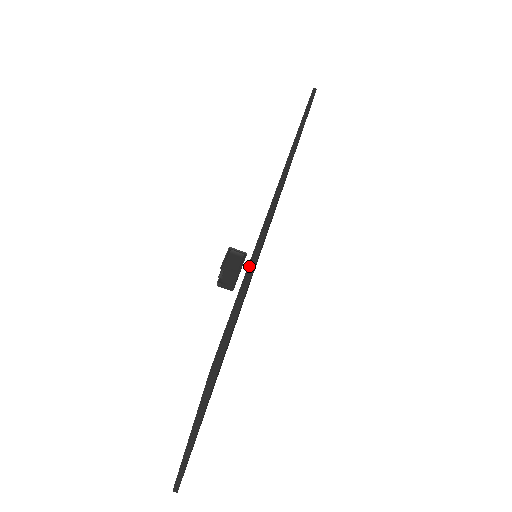
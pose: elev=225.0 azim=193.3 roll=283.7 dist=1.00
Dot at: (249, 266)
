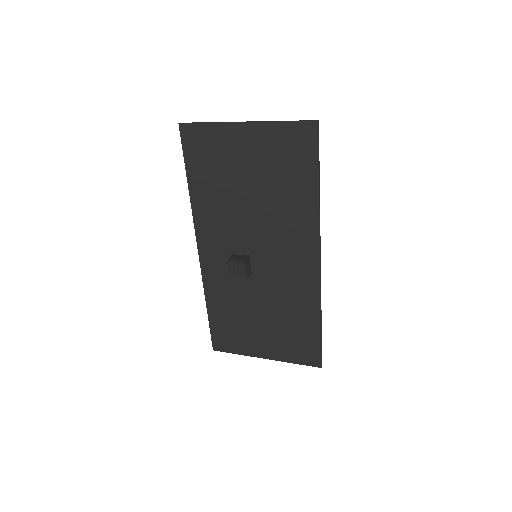
Dot at: (321, 327)
